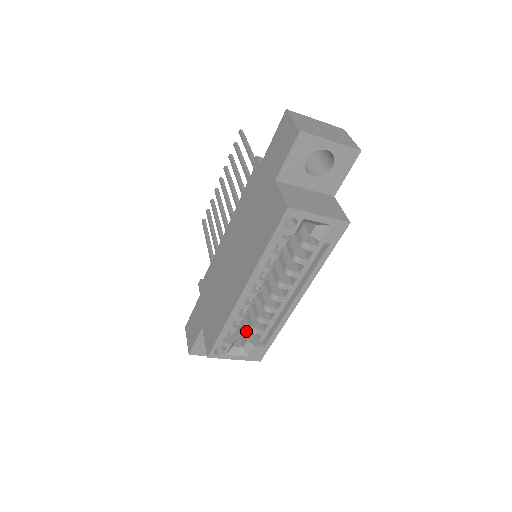
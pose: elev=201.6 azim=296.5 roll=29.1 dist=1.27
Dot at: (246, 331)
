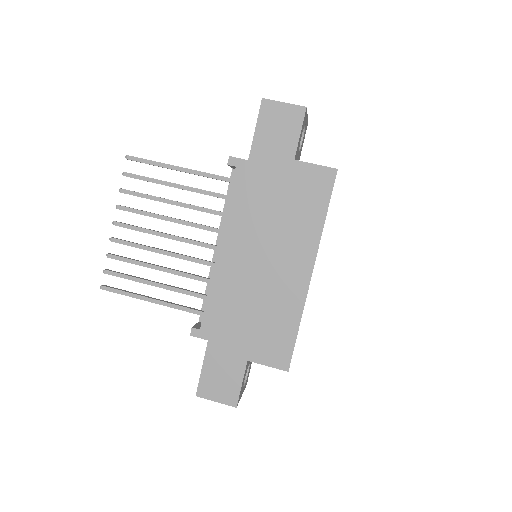
Dot at: occluded
